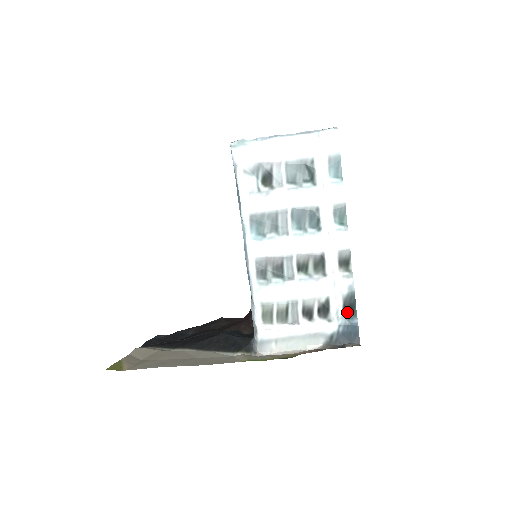
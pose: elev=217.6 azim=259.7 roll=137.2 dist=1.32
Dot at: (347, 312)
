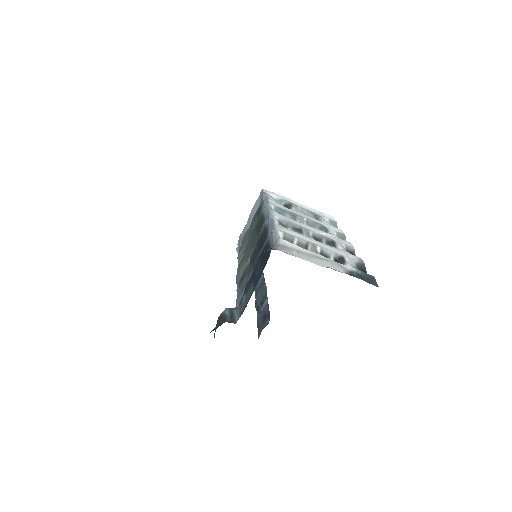
Dot at: occluded
